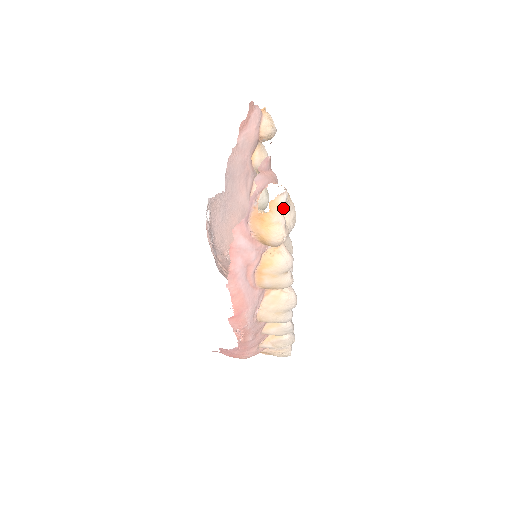
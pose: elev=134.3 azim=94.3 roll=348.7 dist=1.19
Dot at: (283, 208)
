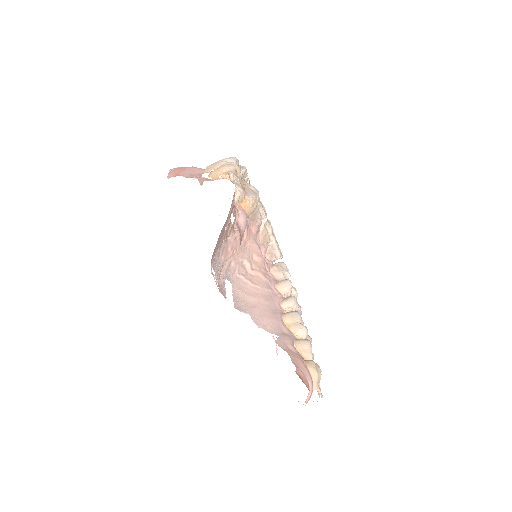
Dot at: (319, 396)
